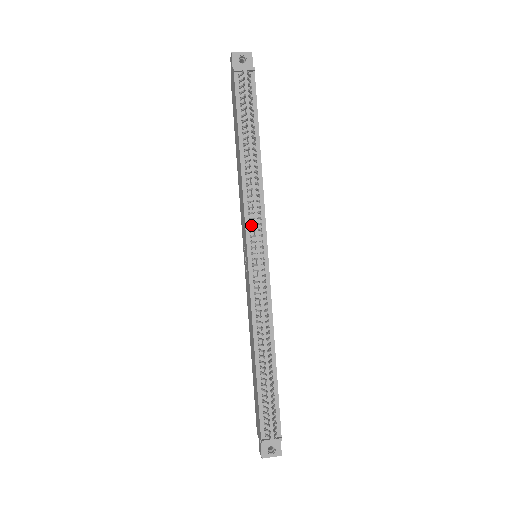
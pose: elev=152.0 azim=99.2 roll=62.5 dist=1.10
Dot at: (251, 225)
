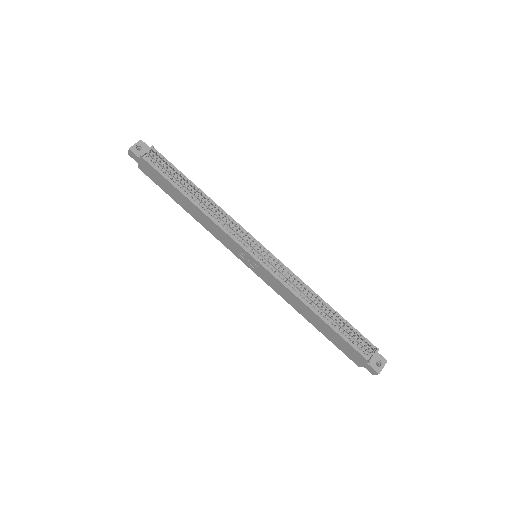
Dot at: (238, 237)
